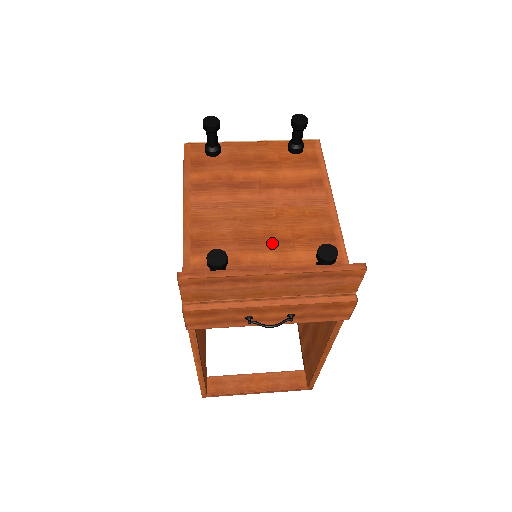
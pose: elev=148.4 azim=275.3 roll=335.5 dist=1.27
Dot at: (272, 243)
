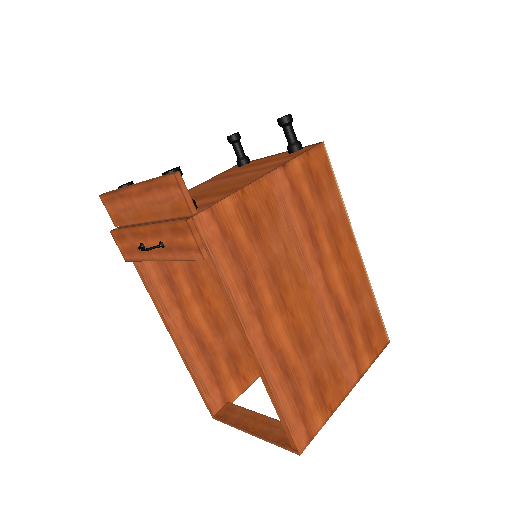
Dot at: (197, 198)
